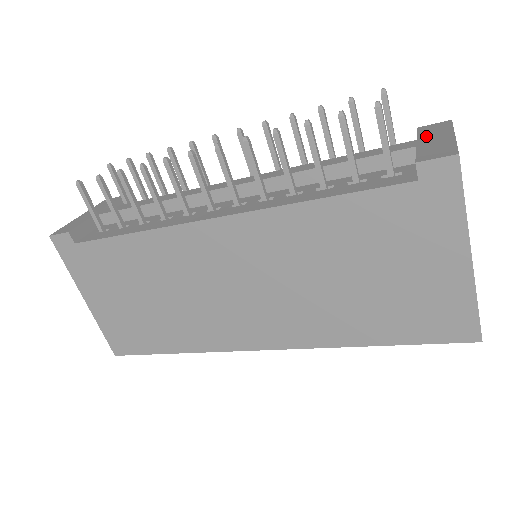
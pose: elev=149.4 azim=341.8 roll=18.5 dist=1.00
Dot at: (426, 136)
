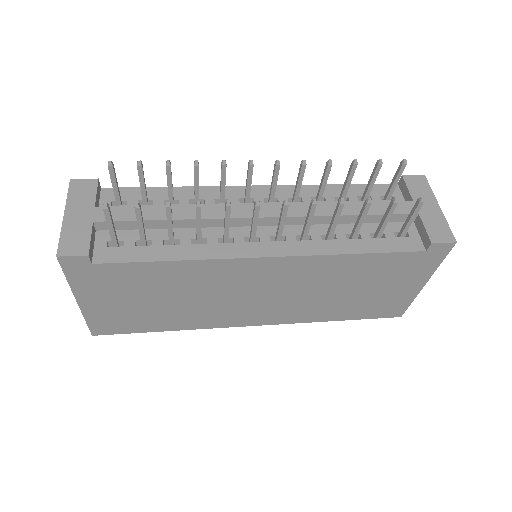
Dot at: occluded
